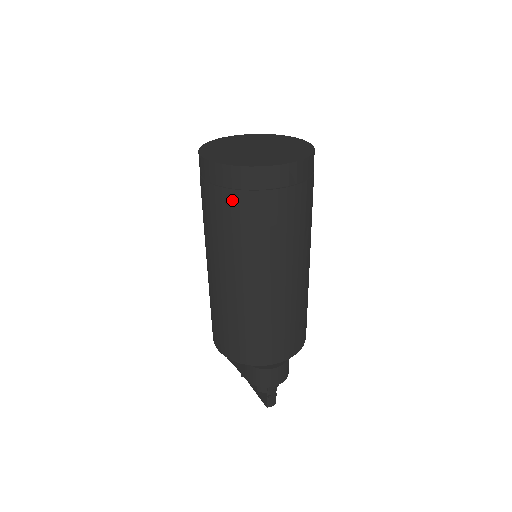
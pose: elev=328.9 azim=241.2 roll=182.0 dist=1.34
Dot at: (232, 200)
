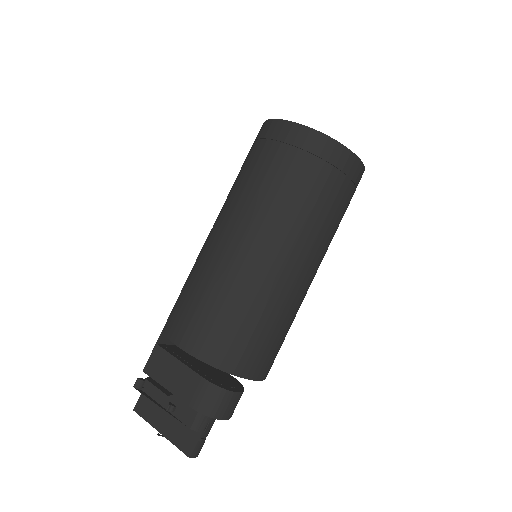
Dot at: (313, 169)
